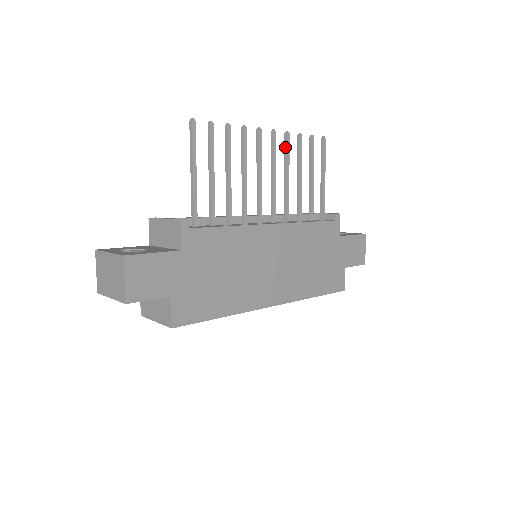
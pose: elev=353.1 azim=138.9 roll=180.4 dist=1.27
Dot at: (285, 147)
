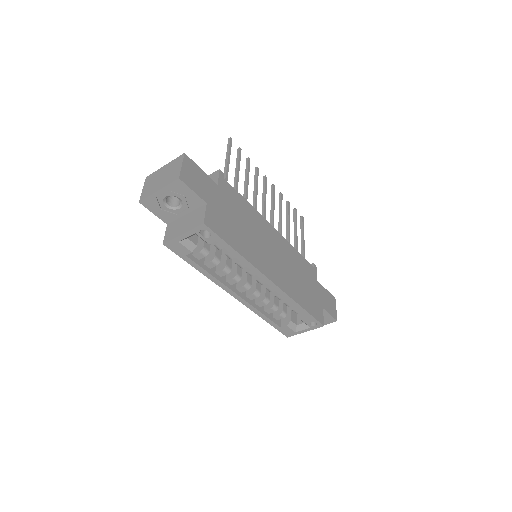
Dot at: (279, 200)
